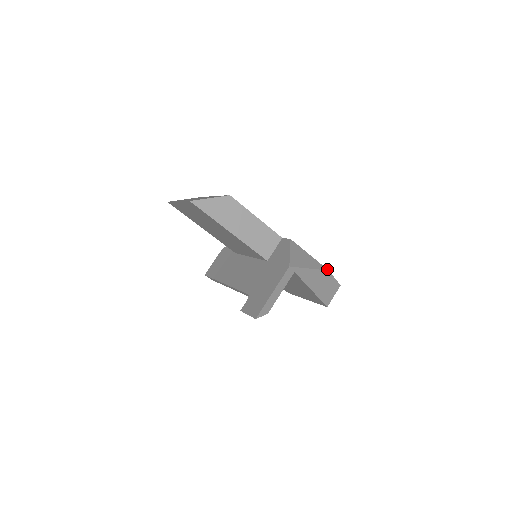
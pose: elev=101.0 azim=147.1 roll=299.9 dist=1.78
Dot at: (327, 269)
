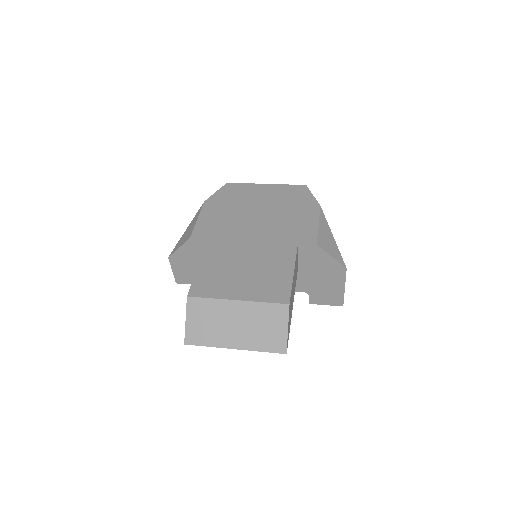
Dot at: (320, 208)
